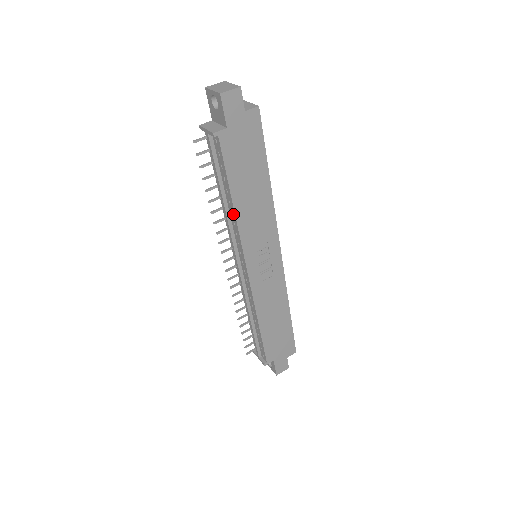
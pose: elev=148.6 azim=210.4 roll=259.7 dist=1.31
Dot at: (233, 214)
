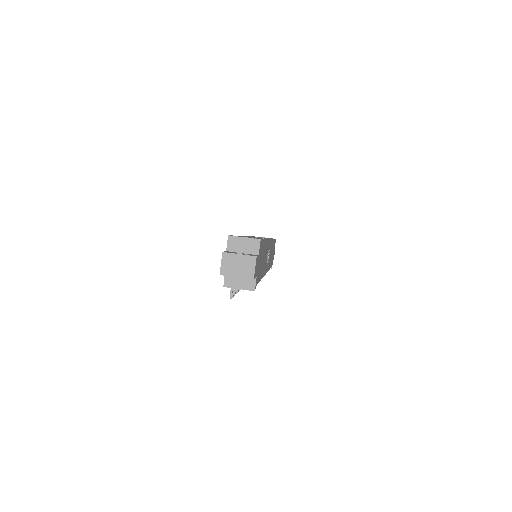
Dot at: occluded
